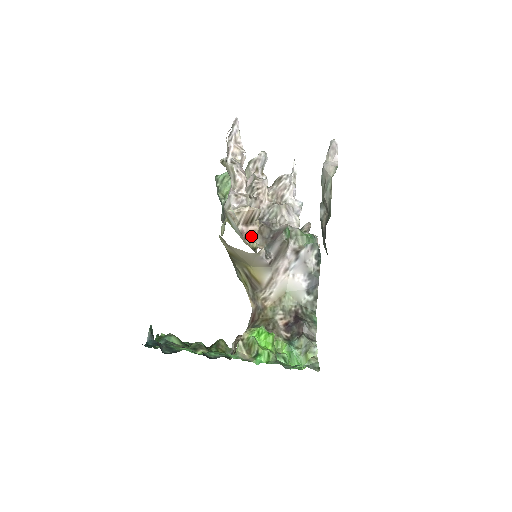
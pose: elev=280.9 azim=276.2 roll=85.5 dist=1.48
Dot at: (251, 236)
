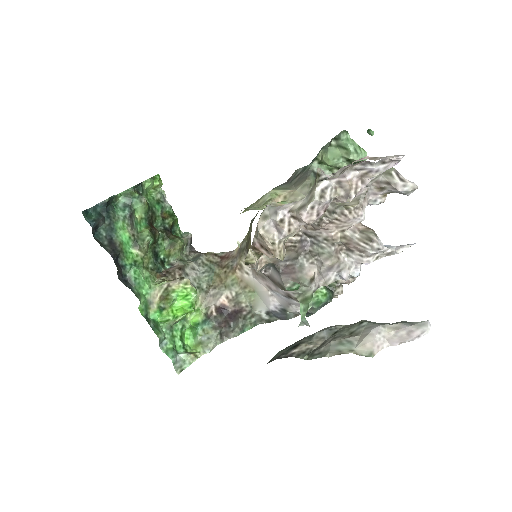
Dot at: (260, 252)
